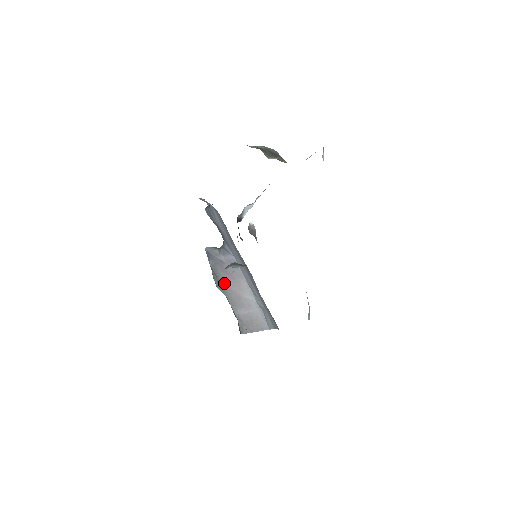
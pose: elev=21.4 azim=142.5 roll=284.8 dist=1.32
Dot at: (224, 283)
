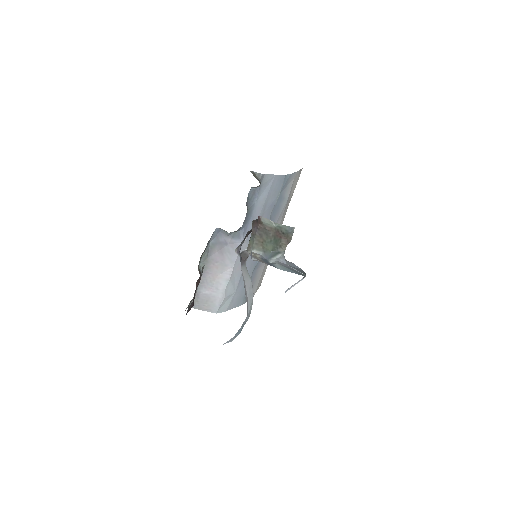
Dot at: (210, 262)
